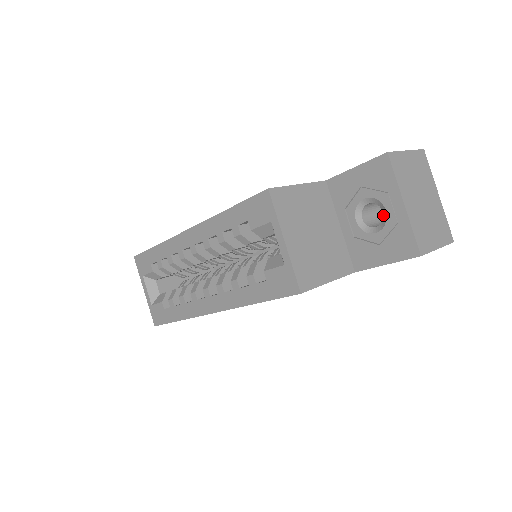
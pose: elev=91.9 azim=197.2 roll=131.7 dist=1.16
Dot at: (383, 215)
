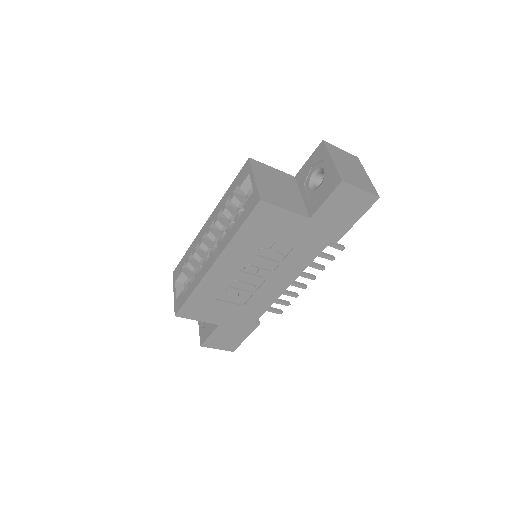
Dot at: occluded
